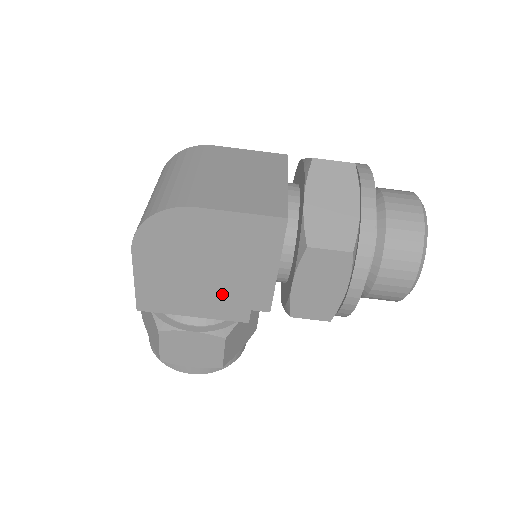
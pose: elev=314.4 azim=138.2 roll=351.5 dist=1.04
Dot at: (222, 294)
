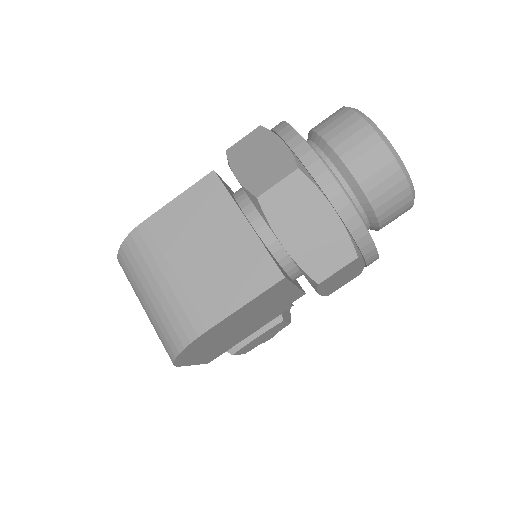
Dot at: (263, 319)
